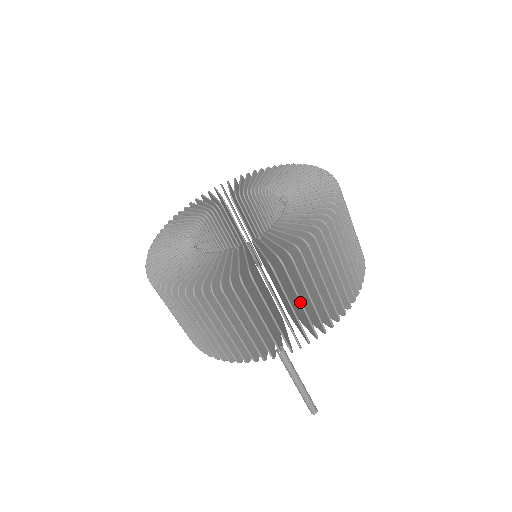
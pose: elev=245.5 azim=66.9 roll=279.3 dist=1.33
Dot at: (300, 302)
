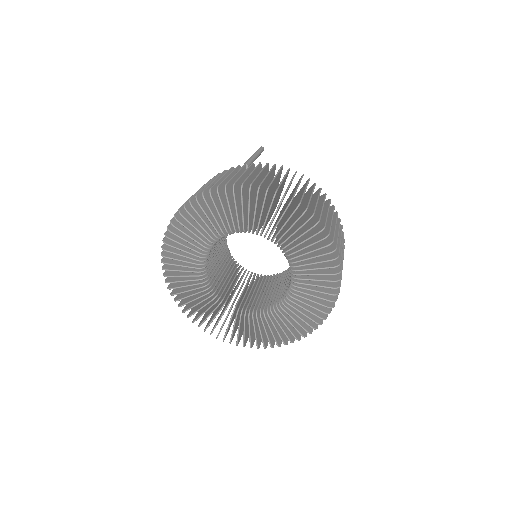
Dot at: occluded
